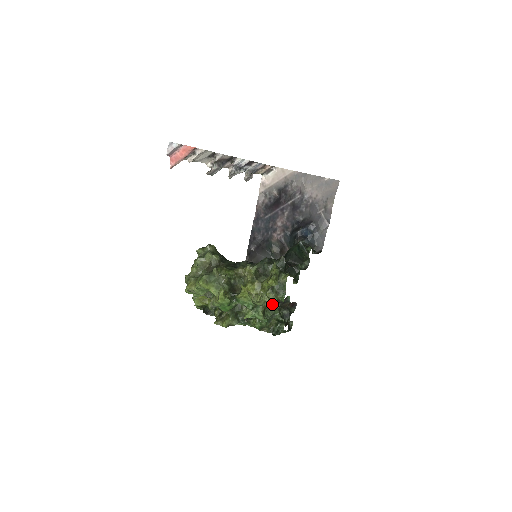
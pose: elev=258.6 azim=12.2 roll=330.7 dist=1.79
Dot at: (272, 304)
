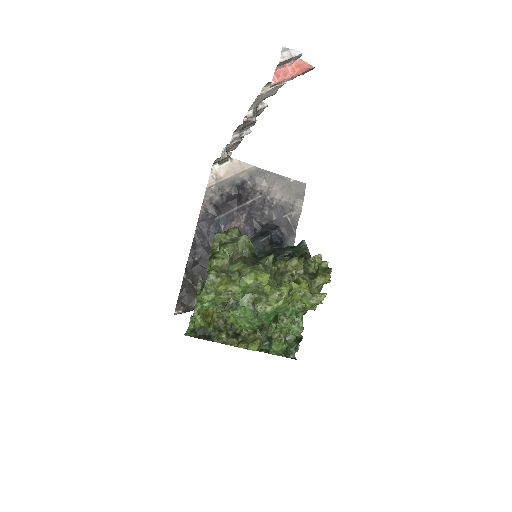
Dot at: occluded
